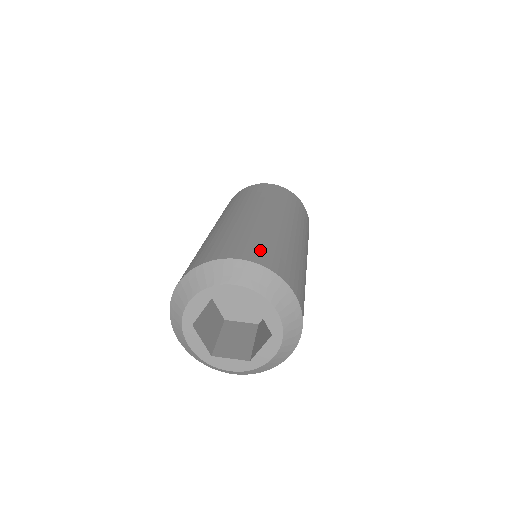
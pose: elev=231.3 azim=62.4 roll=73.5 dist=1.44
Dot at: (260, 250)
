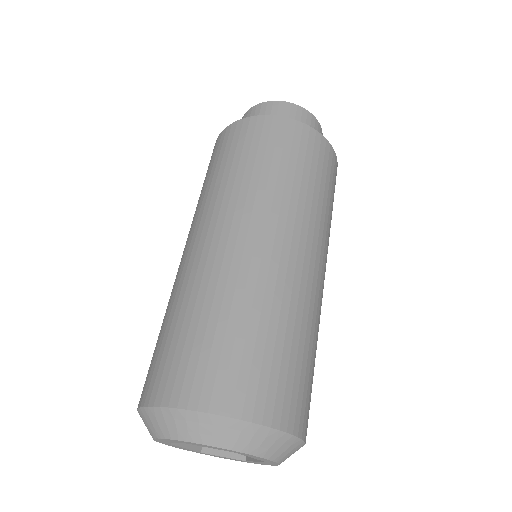
Dot at: (239, 372)
